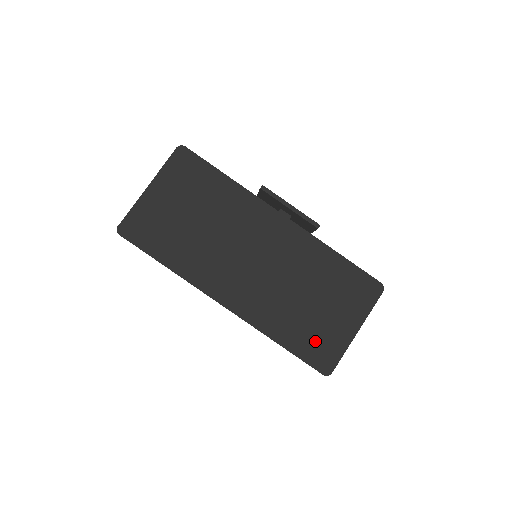
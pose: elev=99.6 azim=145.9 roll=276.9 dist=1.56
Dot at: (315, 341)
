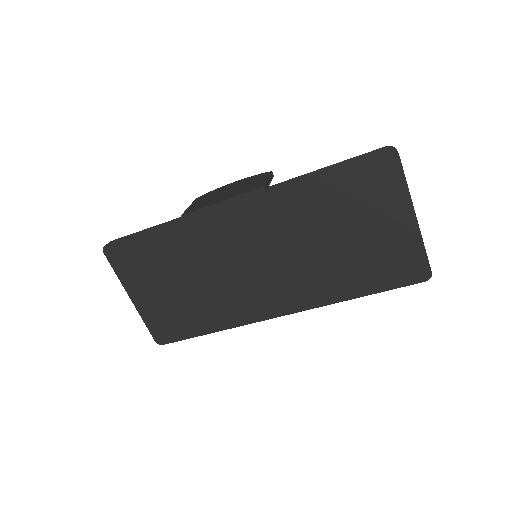
Dot at: (385, 265)
